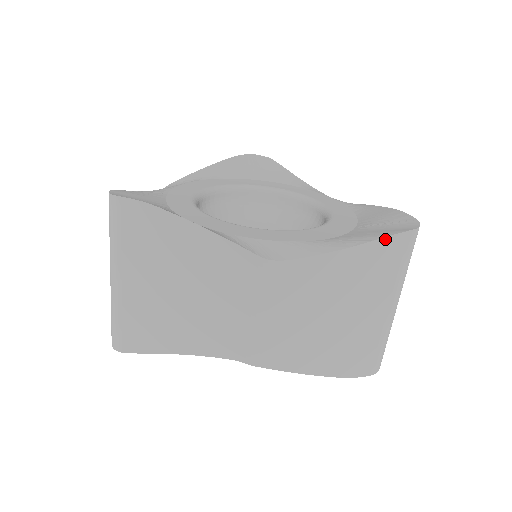
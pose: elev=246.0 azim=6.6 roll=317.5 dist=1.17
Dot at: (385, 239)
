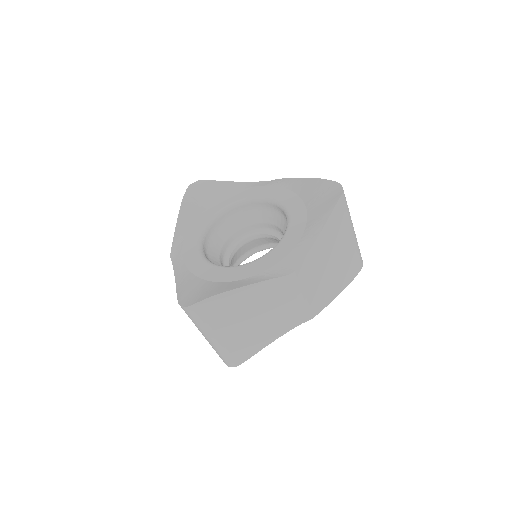
Dot at: (333, 211)
